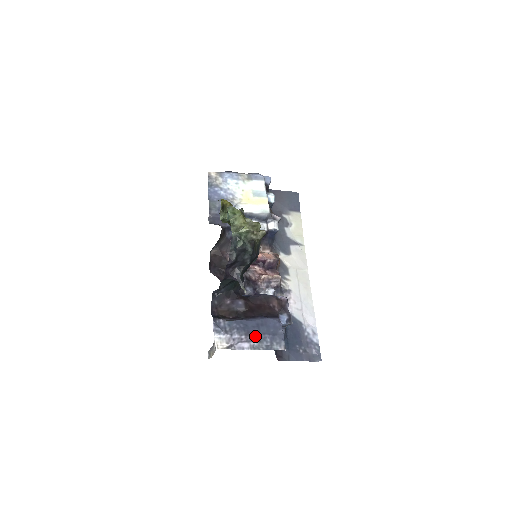
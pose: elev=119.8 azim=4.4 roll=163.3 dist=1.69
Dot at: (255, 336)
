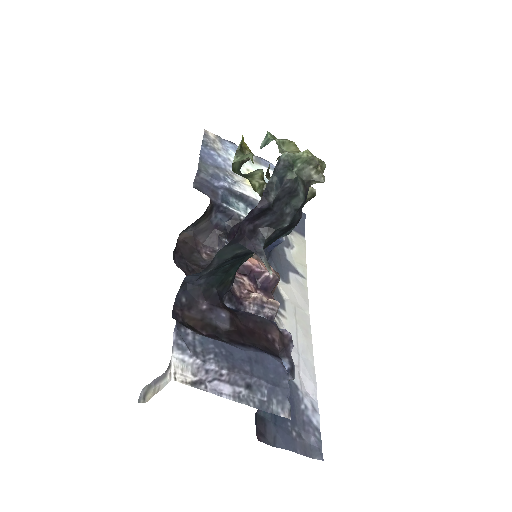
Dot at: (244, 377)
